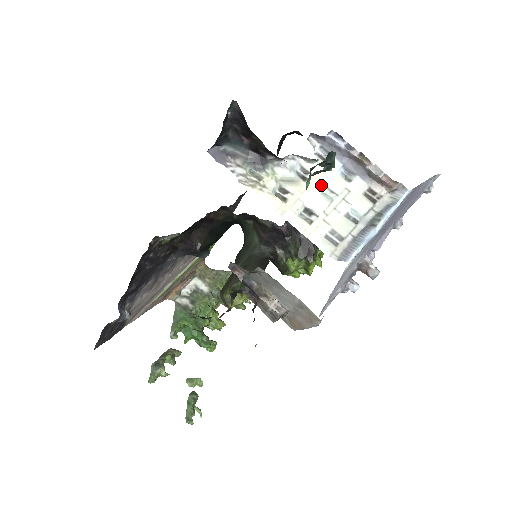
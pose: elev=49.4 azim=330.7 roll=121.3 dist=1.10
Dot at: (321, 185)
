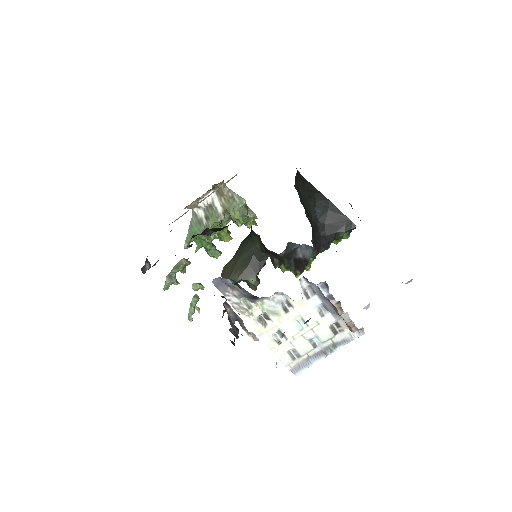
Dot at: (298, 317)
